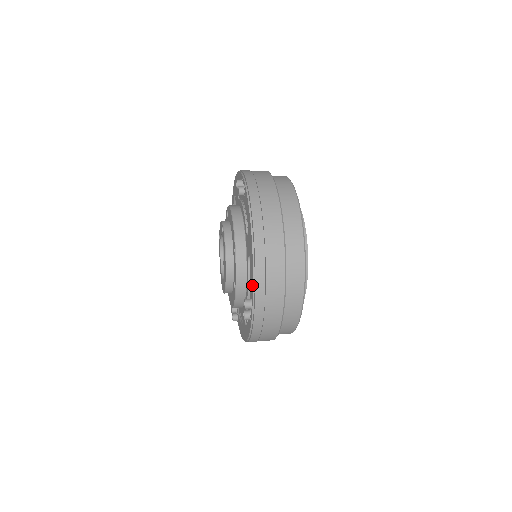
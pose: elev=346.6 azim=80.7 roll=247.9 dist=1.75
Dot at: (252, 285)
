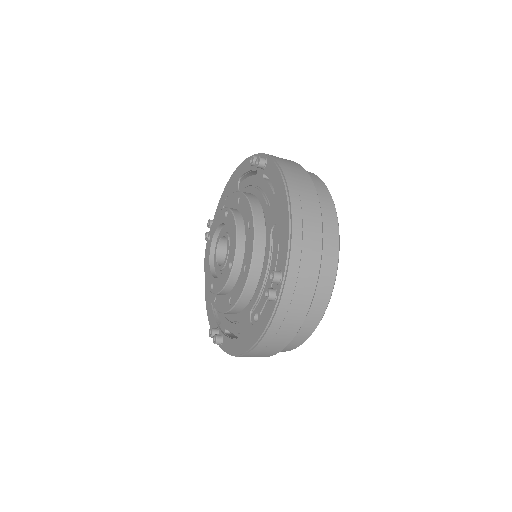
Dot at: (285, 249)
